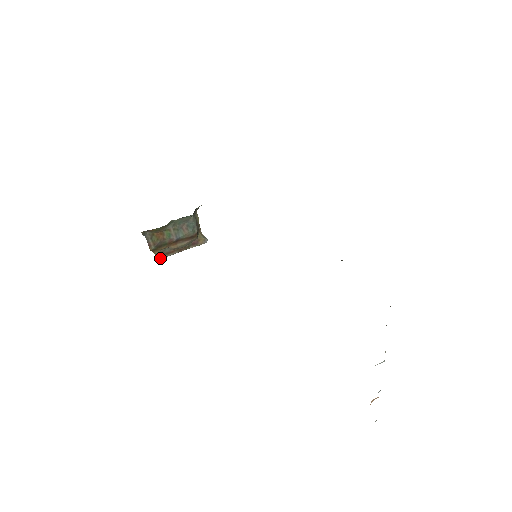
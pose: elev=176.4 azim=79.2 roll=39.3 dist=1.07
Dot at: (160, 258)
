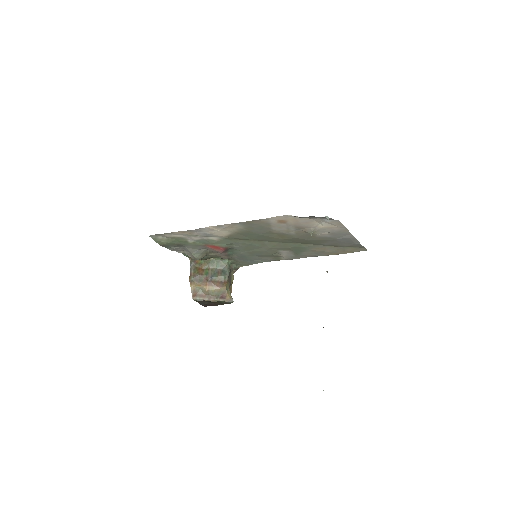
Dot at: (193, 298)
